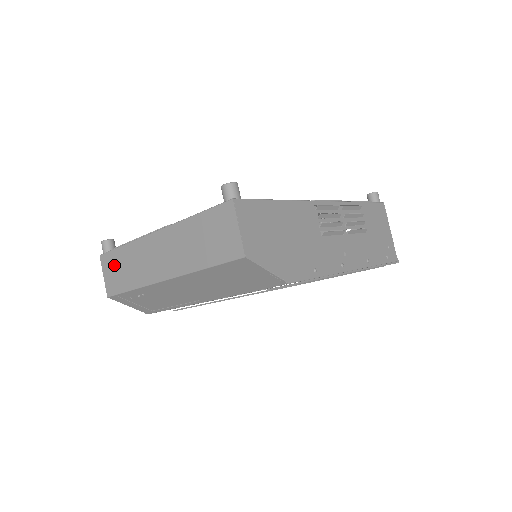
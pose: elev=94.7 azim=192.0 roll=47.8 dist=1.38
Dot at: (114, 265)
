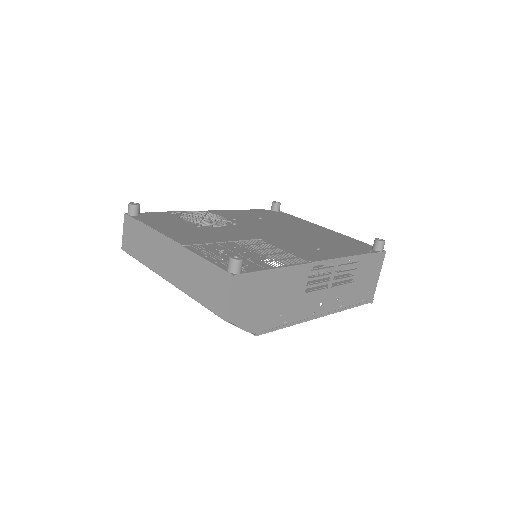
Dot at: (133, 232)
